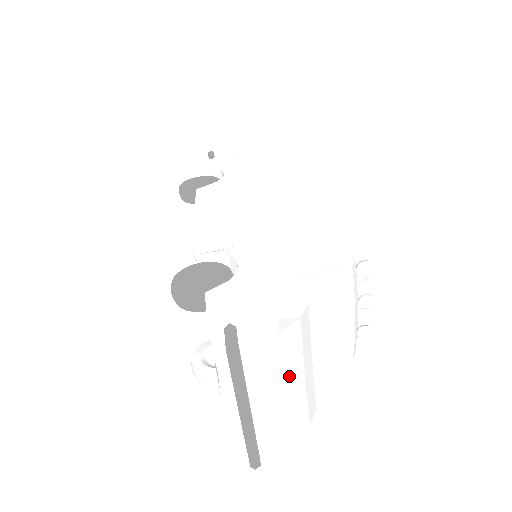
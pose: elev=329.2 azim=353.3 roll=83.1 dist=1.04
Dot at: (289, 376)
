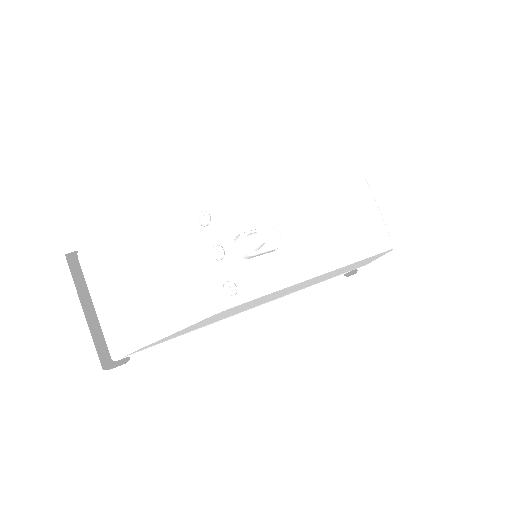
Dot at: (100, 283)
